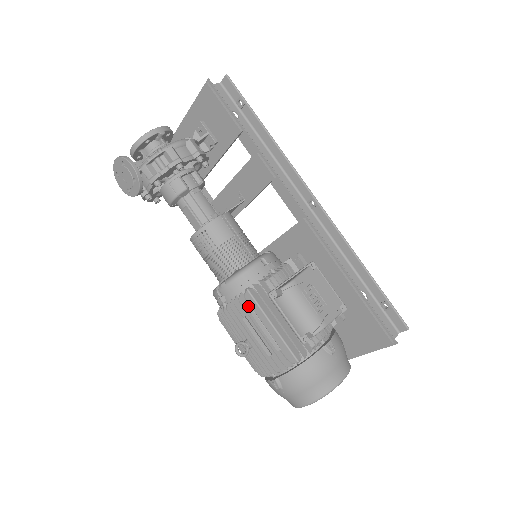
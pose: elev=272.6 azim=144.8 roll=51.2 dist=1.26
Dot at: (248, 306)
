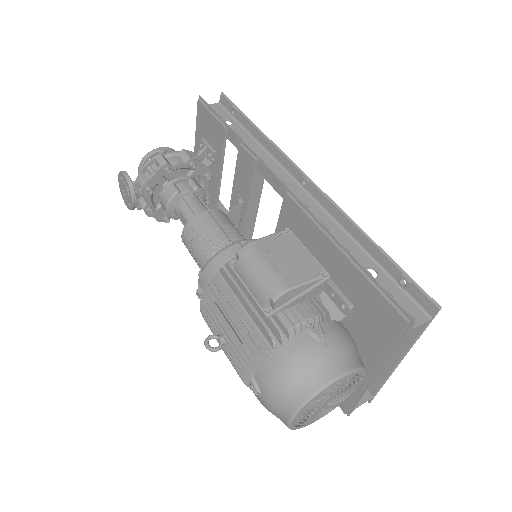
Dot at: occluded
